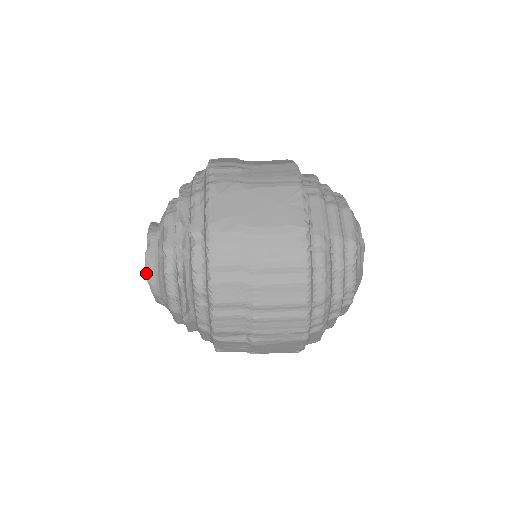
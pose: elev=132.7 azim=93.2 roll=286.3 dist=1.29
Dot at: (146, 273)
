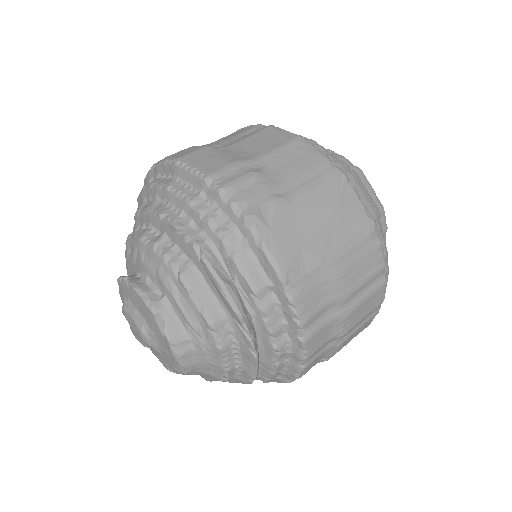
Dot at: (177, 359)
